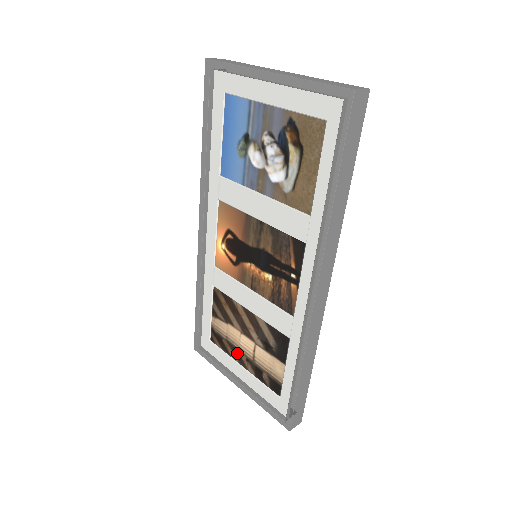
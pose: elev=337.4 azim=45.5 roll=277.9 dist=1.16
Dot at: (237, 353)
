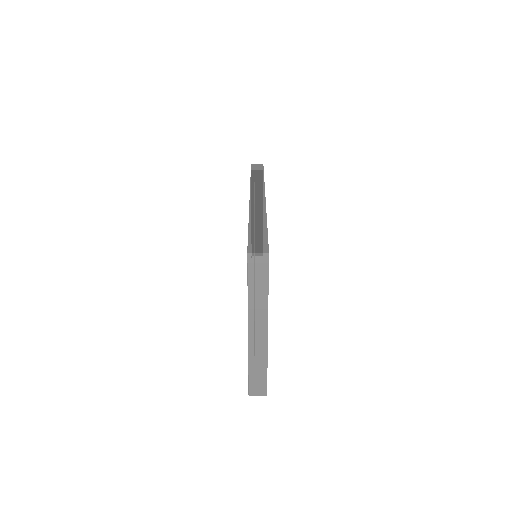
Dot at: occluded
